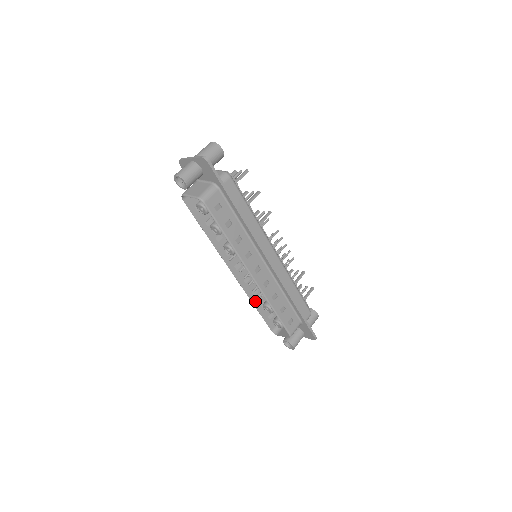
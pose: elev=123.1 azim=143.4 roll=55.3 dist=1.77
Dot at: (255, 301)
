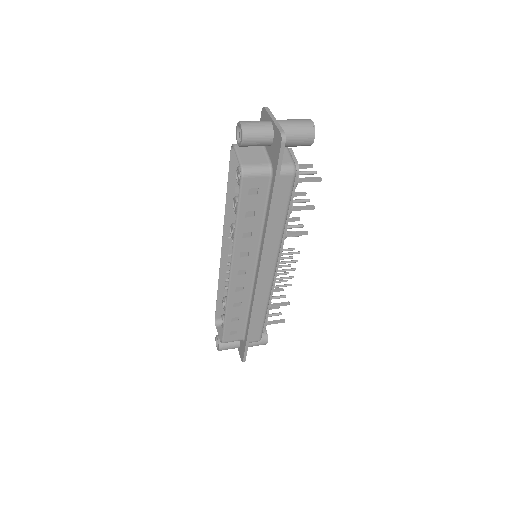
Dot at: (222, 286)
